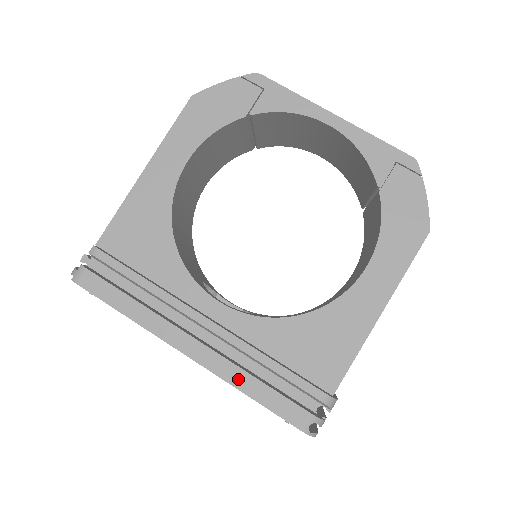
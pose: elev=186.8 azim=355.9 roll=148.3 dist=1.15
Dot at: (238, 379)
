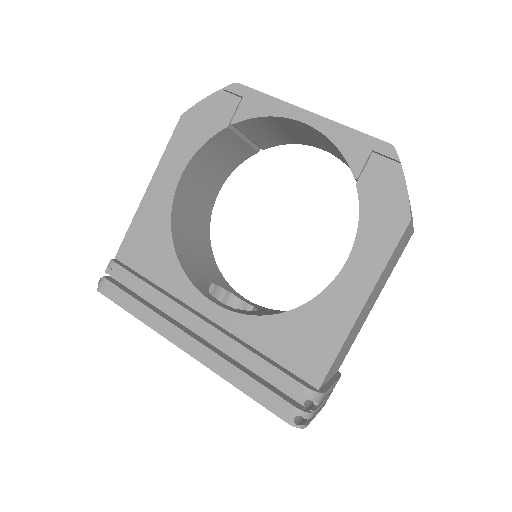
Dot at: (229, 373)
